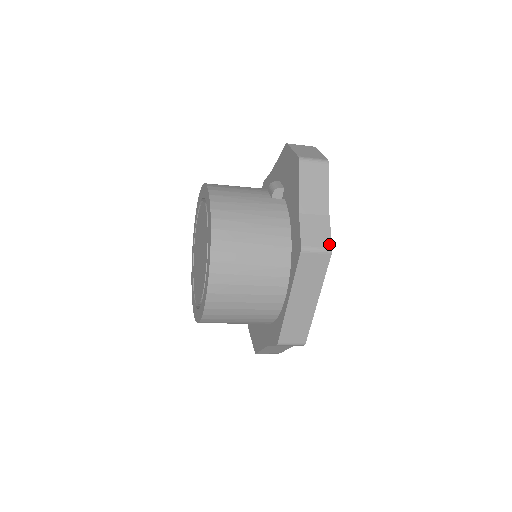
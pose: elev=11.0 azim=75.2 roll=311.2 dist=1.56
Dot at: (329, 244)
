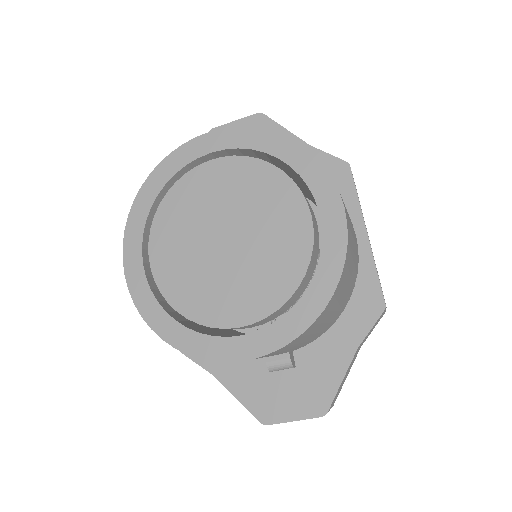
Dot at: occluded
